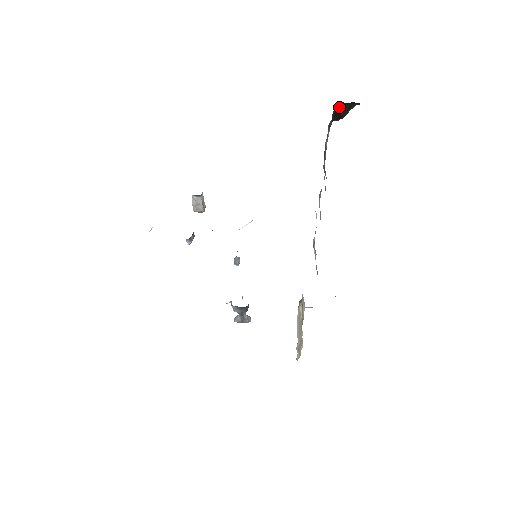
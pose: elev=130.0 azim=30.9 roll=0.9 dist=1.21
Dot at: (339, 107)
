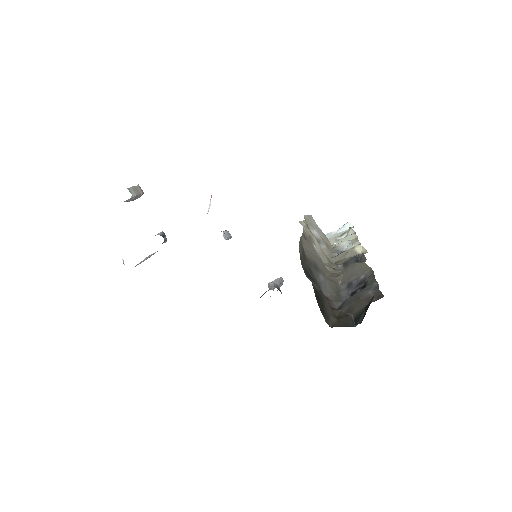
Dot at: occluded
